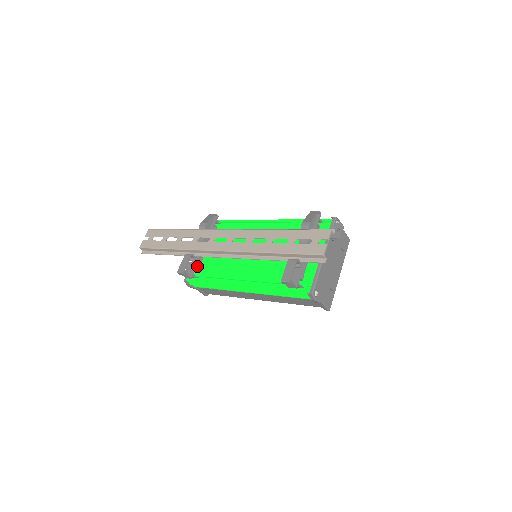
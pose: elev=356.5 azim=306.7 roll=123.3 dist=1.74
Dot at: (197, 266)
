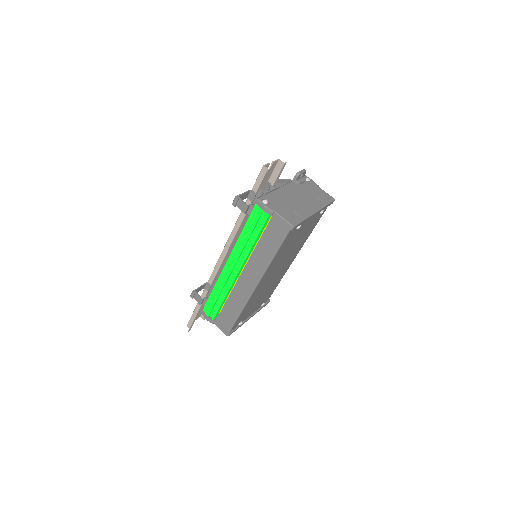
Dot at: occluded
